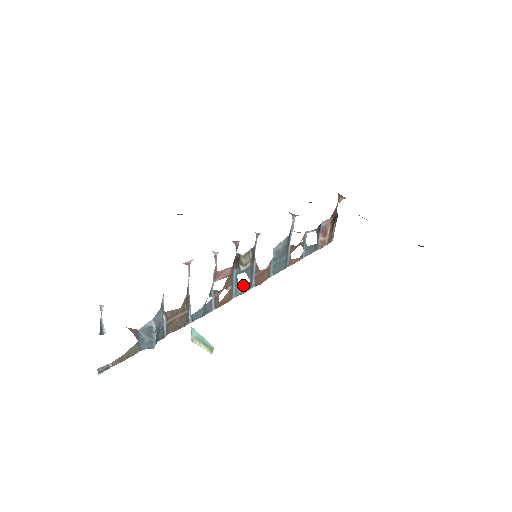
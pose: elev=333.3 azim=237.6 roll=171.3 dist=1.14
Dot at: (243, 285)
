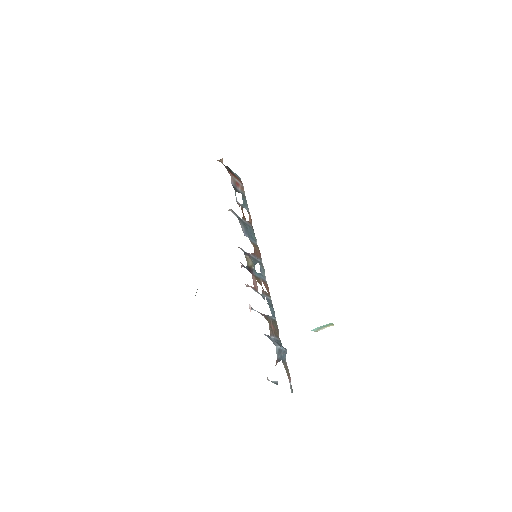
Dot at: (260, 270)
